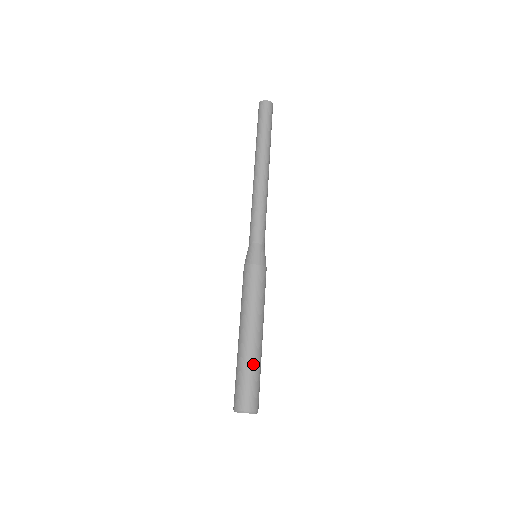
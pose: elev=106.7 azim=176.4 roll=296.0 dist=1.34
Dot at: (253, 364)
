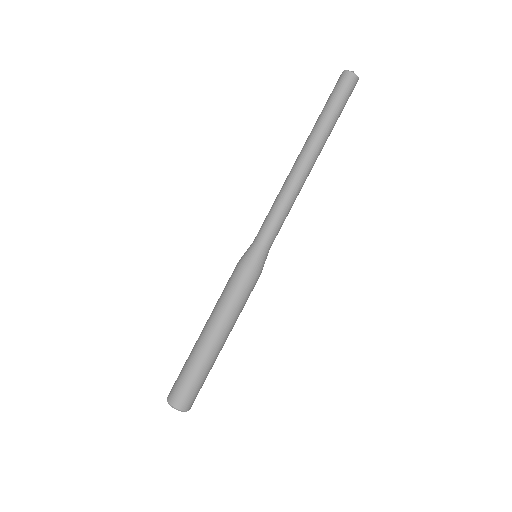
Dot at: (193, 363)
